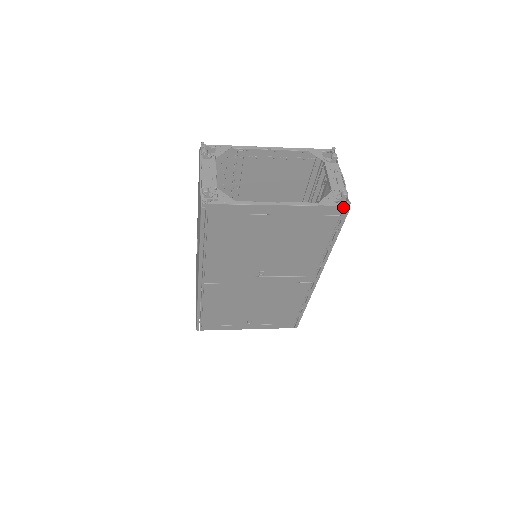
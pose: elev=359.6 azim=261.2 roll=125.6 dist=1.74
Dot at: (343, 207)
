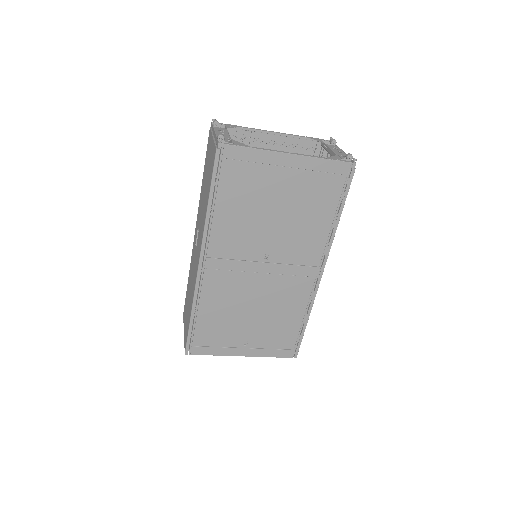
Dot at: (350, 164)
